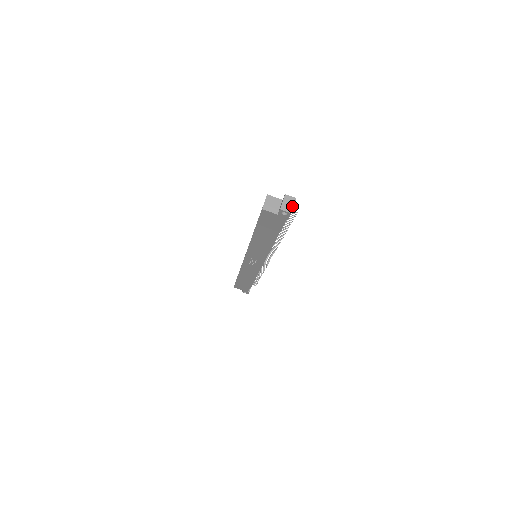
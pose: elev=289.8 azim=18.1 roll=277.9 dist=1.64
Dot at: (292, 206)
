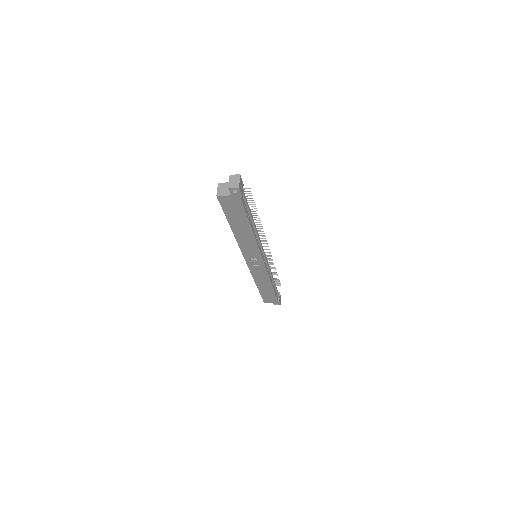
Dot at: (238, 182)
